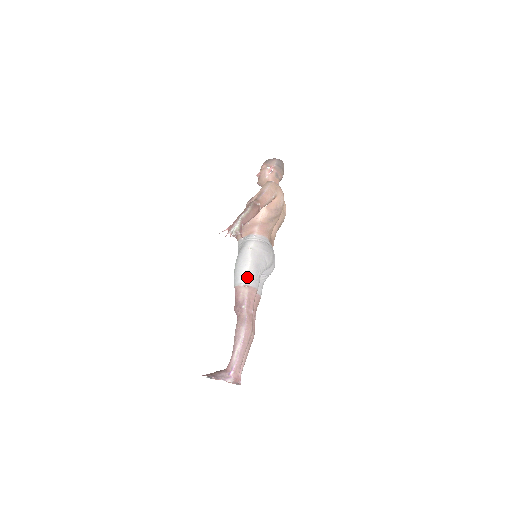
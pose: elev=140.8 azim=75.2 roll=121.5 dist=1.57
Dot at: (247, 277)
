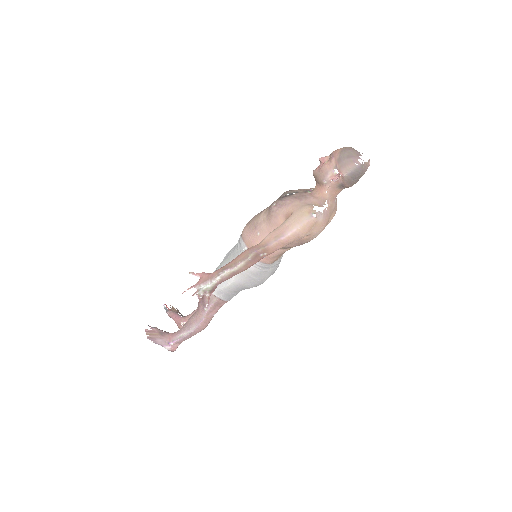
Dot at: (221, 292)
